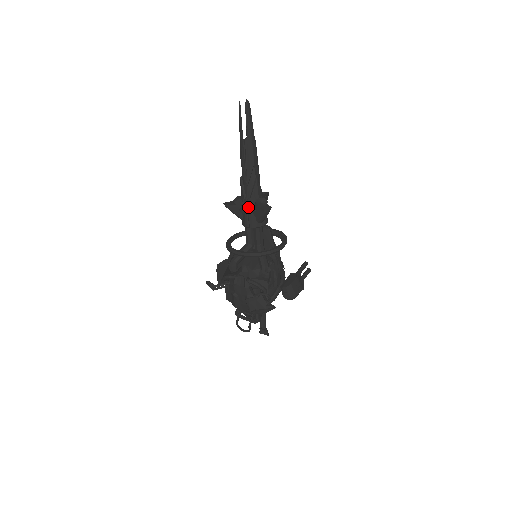
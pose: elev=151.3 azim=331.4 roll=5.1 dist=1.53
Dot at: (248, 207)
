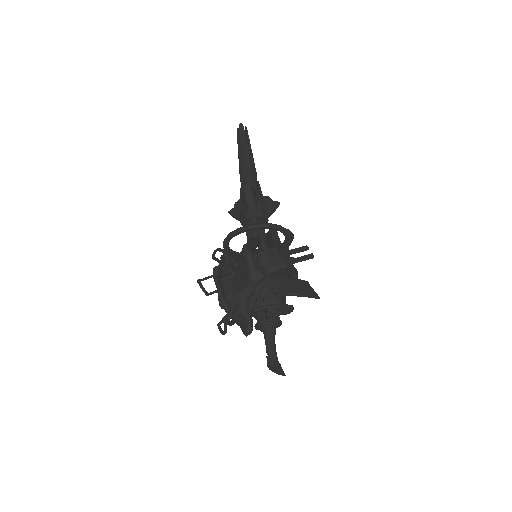
Dot at: (241, 202)
